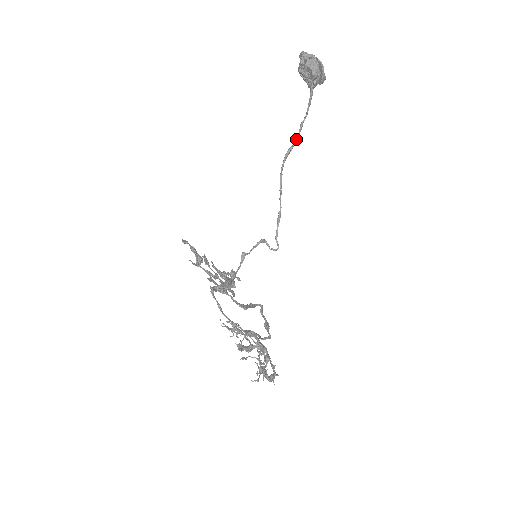
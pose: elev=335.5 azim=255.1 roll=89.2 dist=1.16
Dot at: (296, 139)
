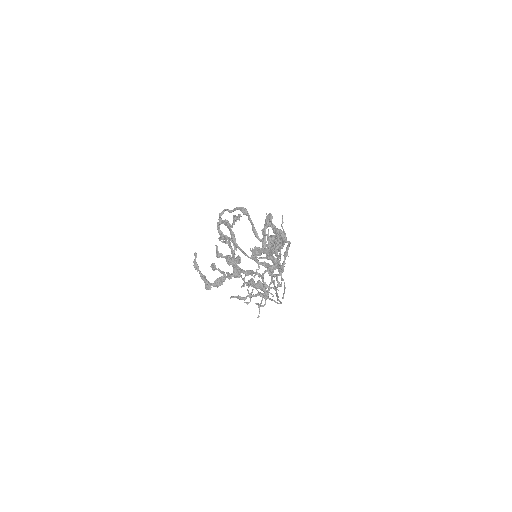
Dot at: occluded
